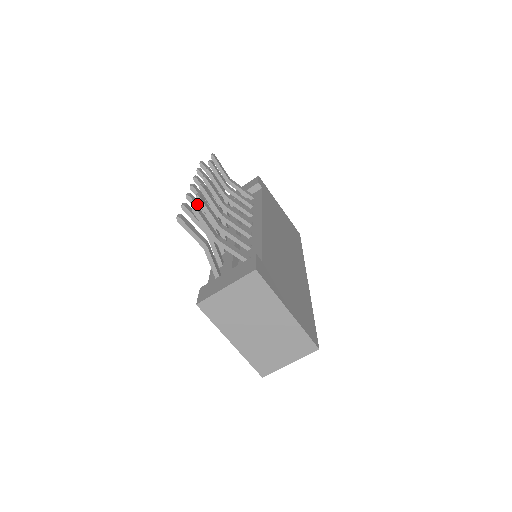
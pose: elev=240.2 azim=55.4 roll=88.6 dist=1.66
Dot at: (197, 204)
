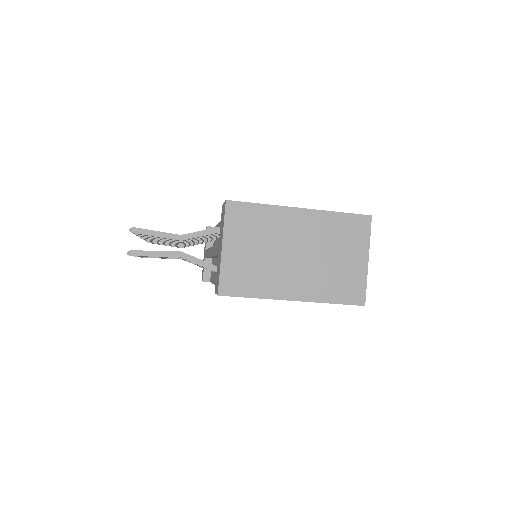
Dot at: occluded
